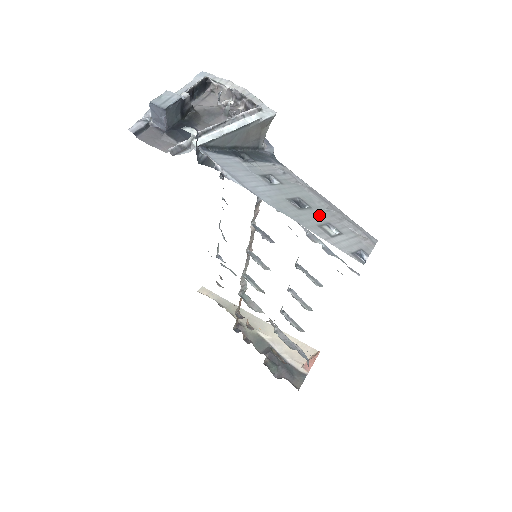
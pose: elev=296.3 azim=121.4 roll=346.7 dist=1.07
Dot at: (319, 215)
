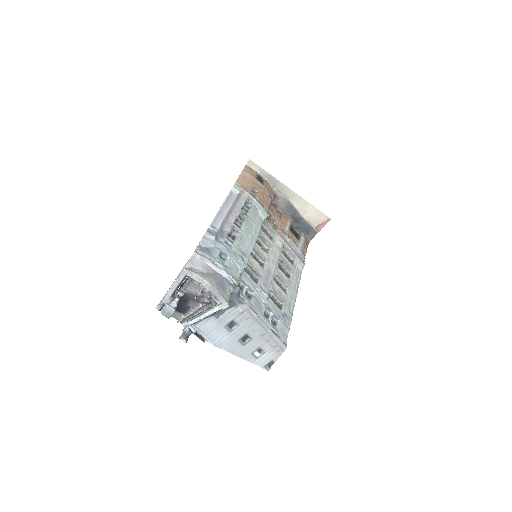
Dot at: (255, 344)
